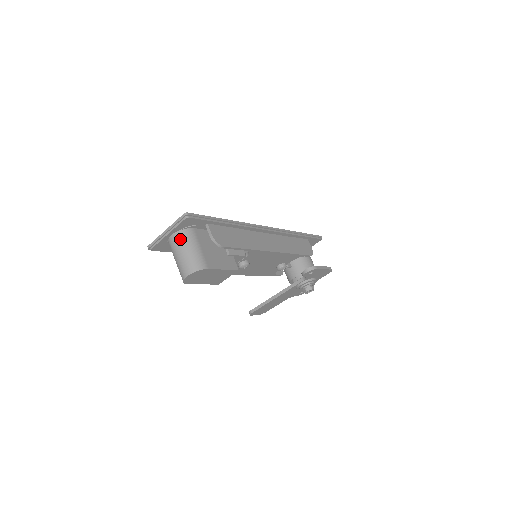
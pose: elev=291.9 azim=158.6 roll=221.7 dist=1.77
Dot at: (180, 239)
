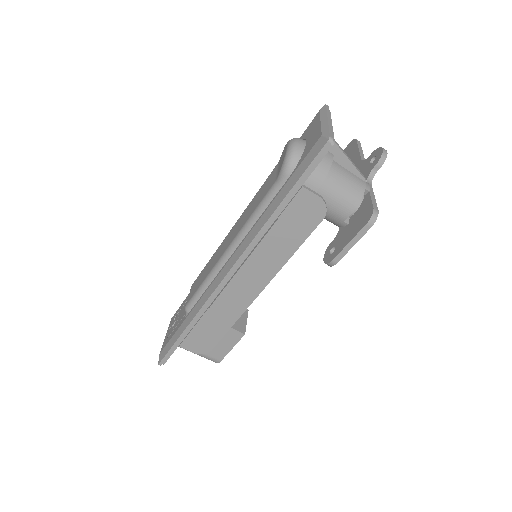
Dot at: occluded
